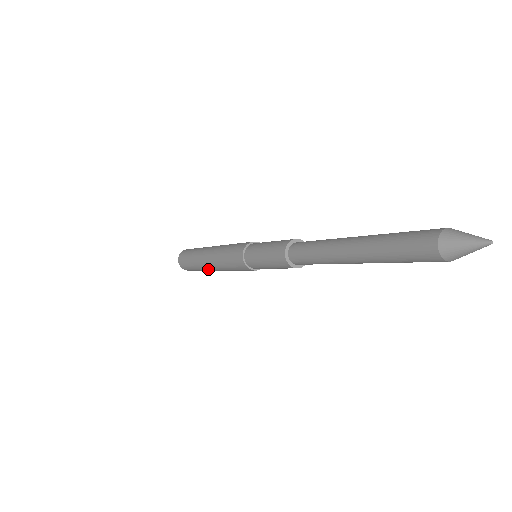
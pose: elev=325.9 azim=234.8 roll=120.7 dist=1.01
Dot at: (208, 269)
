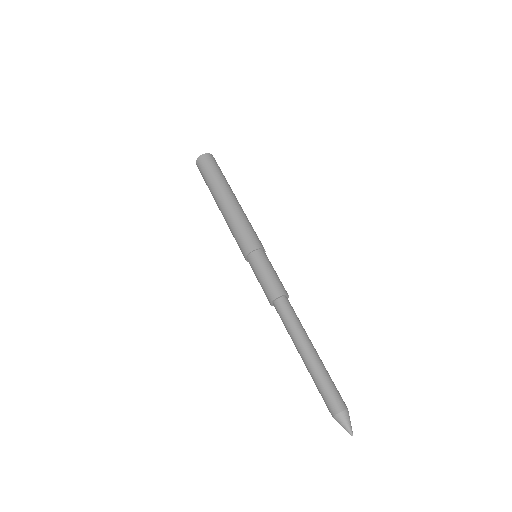
Dot at: occluded
